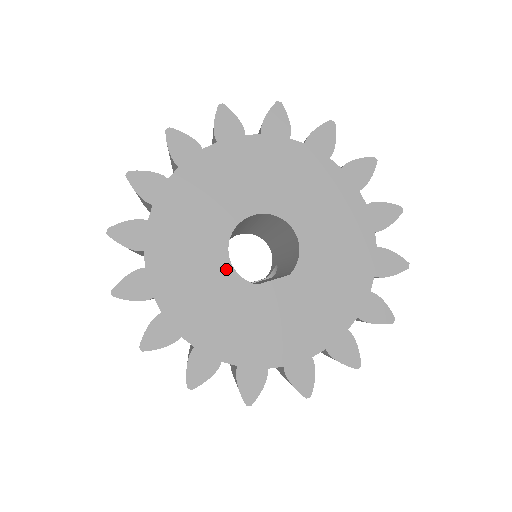
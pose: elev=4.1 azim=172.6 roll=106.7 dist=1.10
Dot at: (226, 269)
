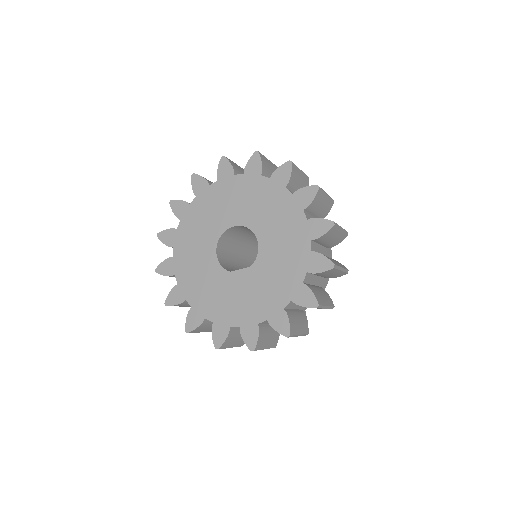
Dot at: (214, 260)
